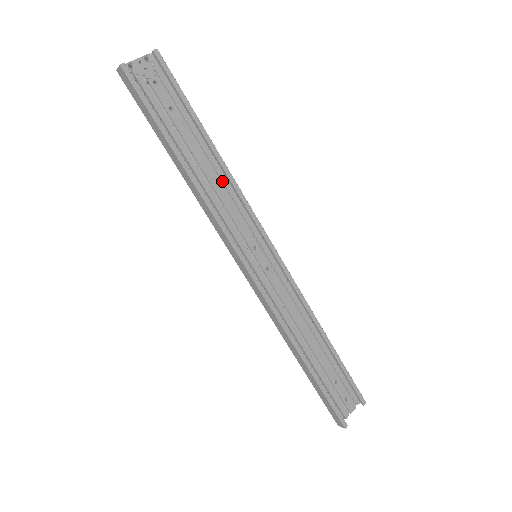
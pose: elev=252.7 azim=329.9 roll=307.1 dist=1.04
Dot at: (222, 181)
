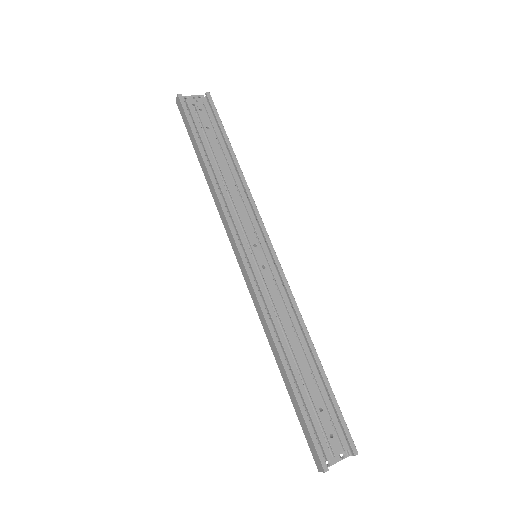
Dot at: (237, 186)
